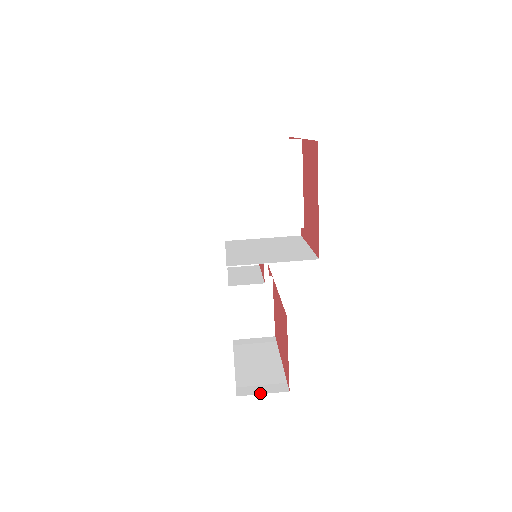
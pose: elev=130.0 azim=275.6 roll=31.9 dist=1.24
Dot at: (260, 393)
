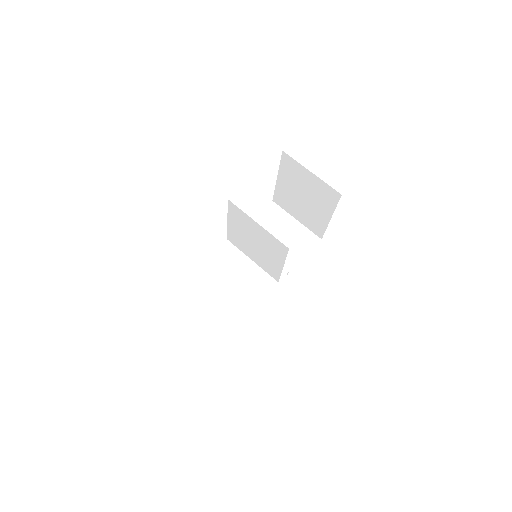
Dot at: (204, 326)
